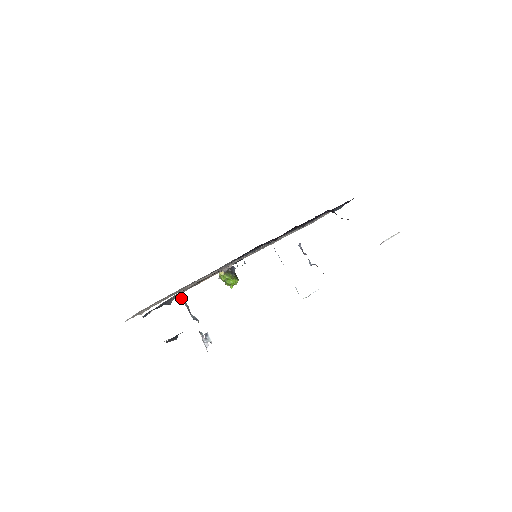
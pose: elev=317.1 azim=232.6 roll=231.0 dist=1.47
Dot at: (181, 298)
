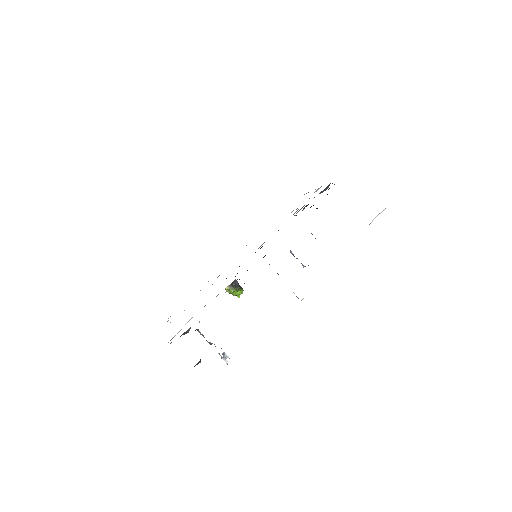
Dot at: occluded
